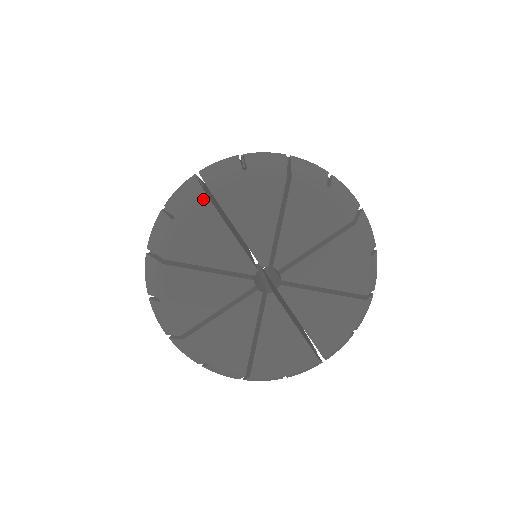
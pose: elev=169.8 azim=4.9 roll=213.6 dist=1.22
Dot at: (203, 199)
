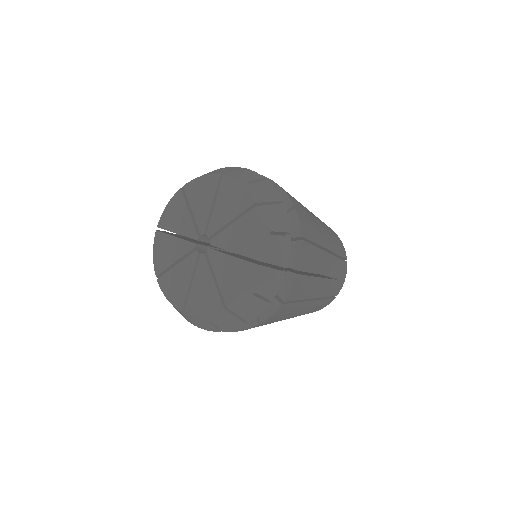
Dot at: (179, 191)
